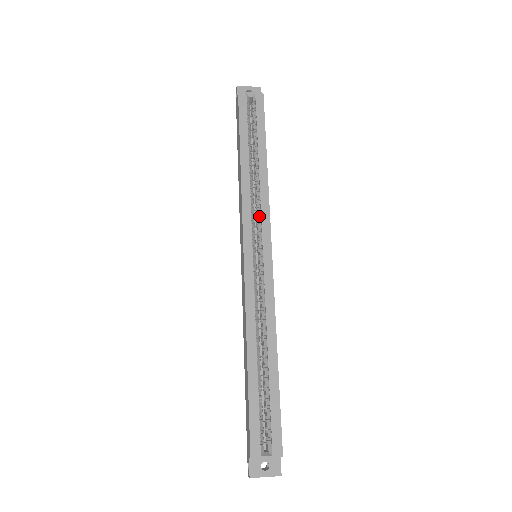
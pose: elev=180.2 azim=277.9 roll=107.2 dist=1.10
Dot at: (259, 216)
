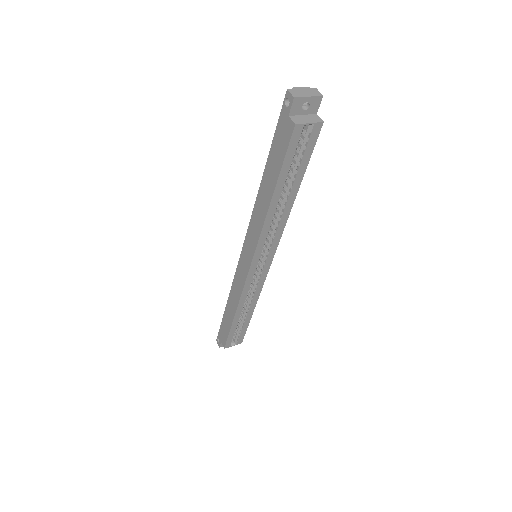
Dot at: (271, 240)
